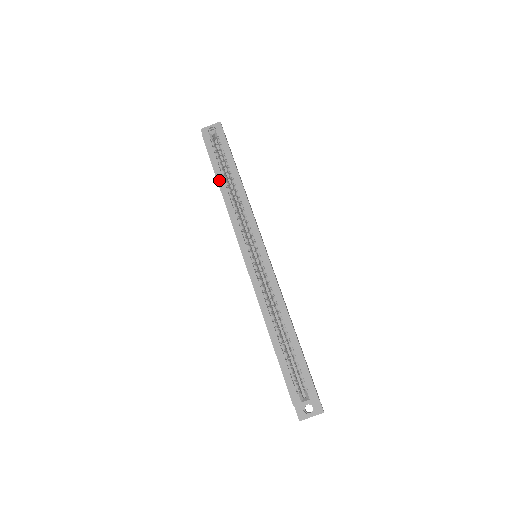
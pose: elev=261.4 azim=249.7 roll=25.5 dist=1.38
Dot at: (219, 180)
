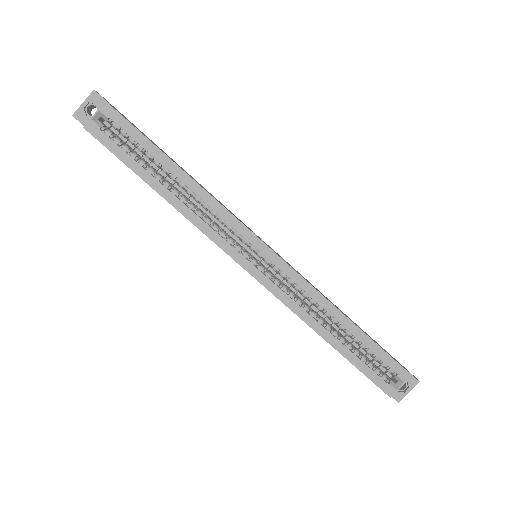
Dot at: (153, 185)
